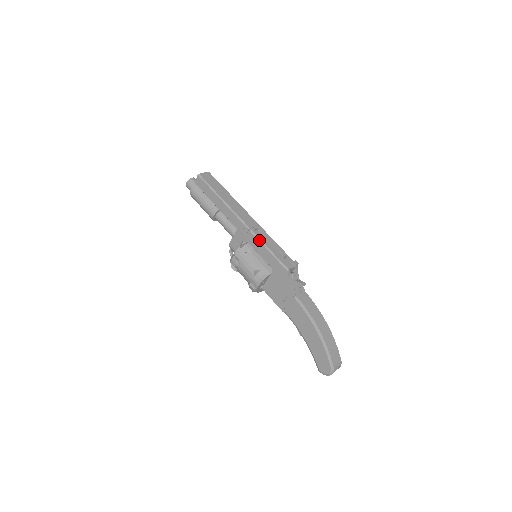
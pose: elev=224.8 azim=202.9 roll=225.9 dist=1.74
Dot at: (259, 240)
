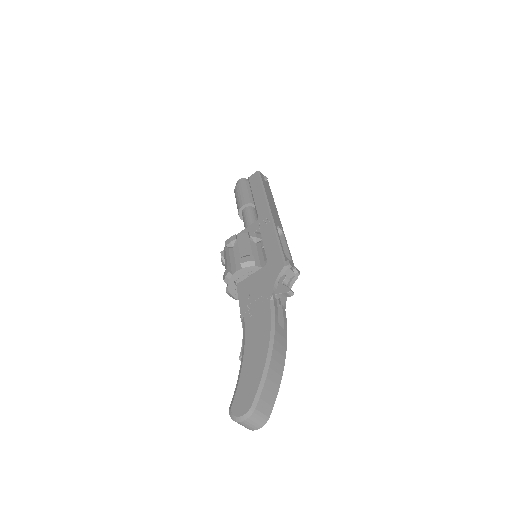
Dot at: (275, 231)
